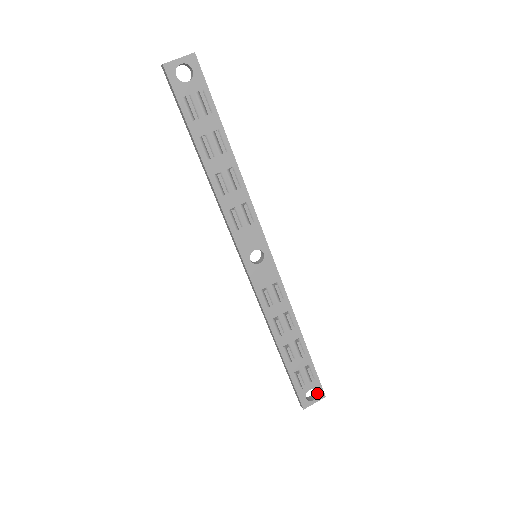
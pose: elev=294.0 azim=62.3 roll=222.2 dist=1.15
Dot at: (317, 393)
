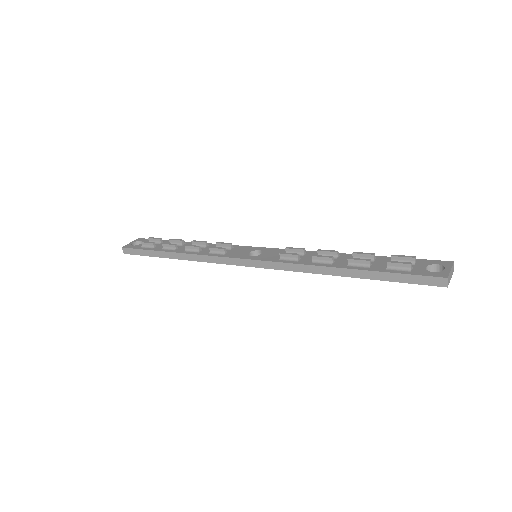
Dot at: (439, 265)
